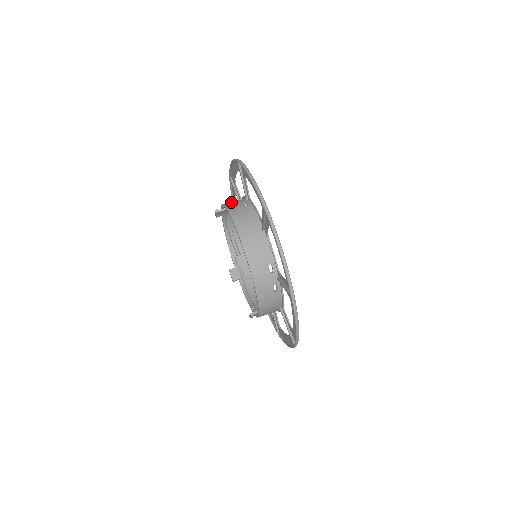
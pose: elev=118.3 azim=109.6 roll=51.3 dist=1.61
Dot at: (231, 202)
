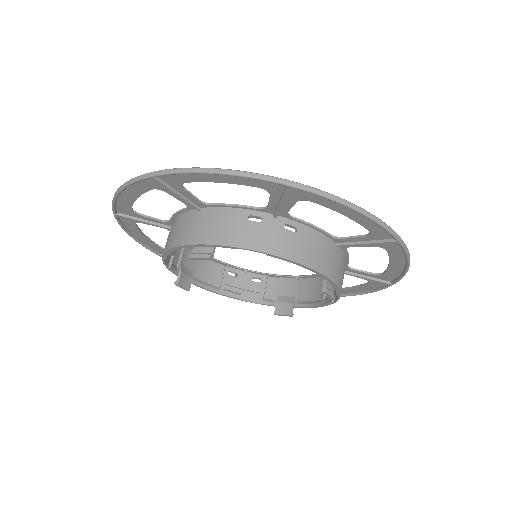
Dot at: occluded
